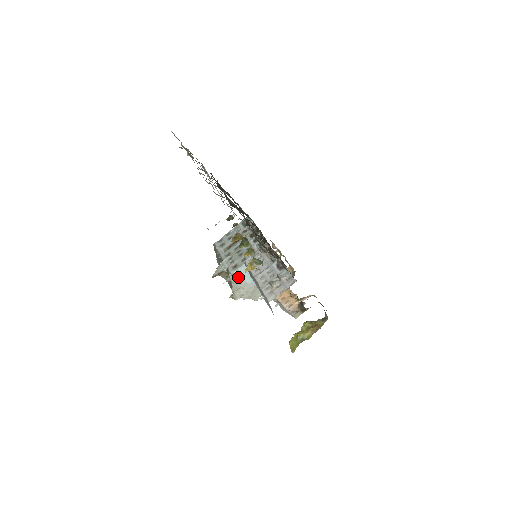
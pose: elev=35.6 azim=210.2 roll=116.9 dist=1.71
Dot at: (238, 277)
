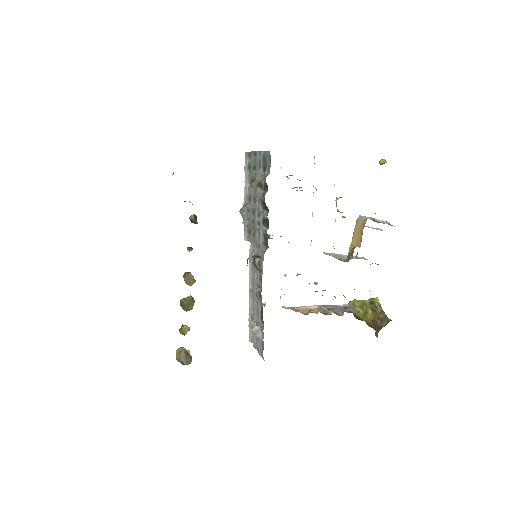
Dot at: occluded
